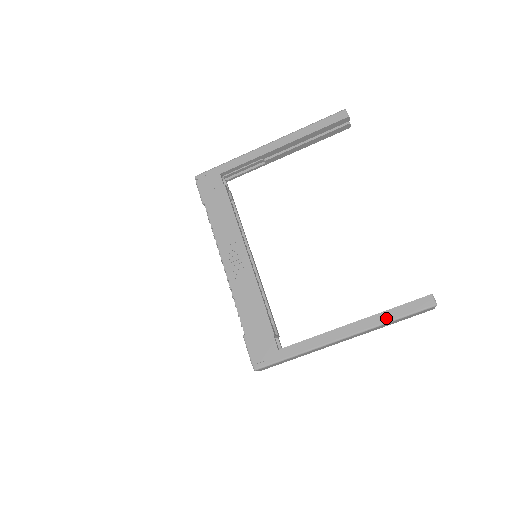
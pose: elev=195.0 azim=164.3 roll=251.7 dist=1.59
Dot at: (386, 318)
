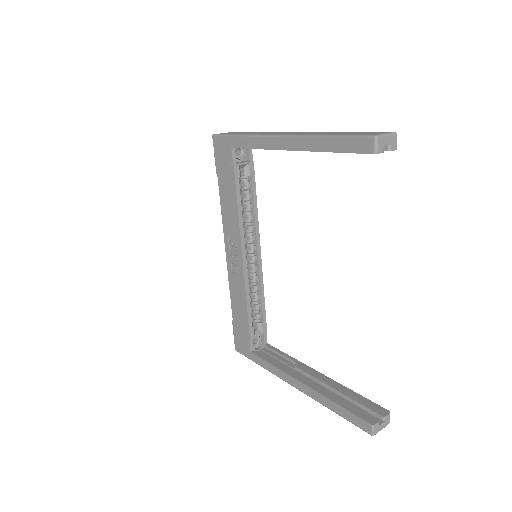
Dot at: (328, 405)
